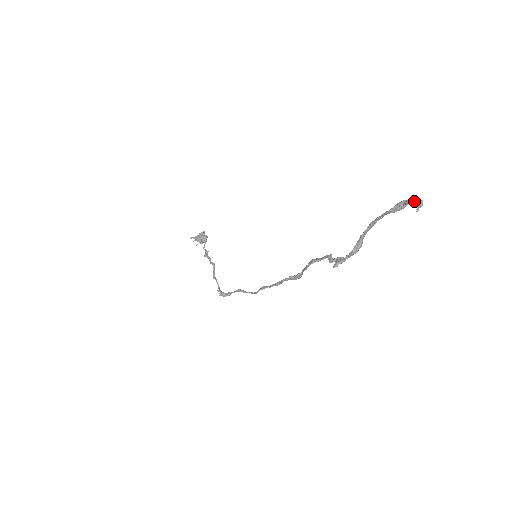
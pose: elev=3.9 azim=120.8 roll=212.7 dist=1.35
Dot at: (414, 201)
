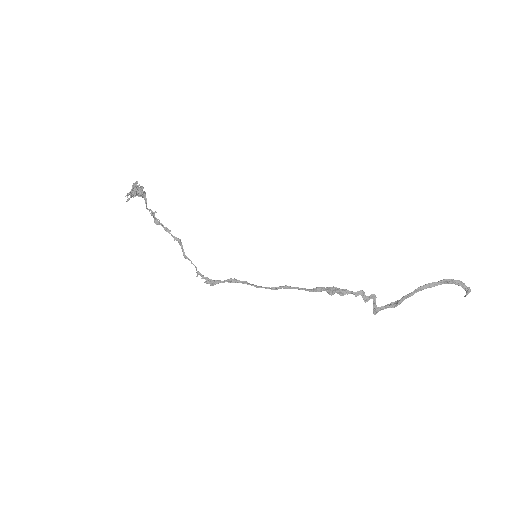
Dot at: (464, 287)
